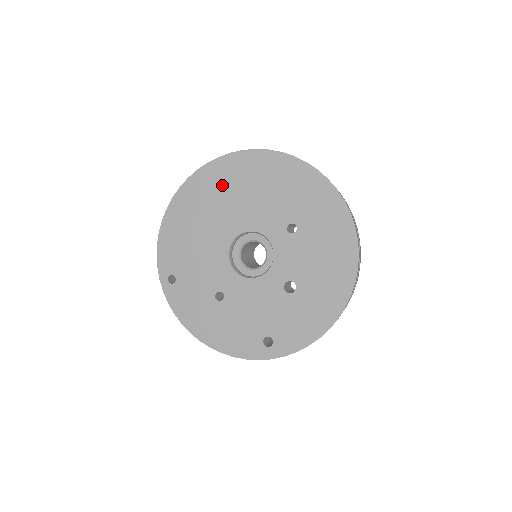
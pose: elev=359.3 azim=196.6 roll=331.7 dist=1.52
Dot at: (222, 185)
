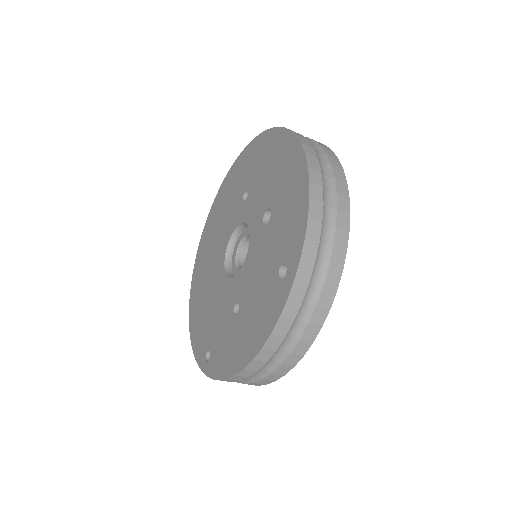
Dot at: (205, 253)
